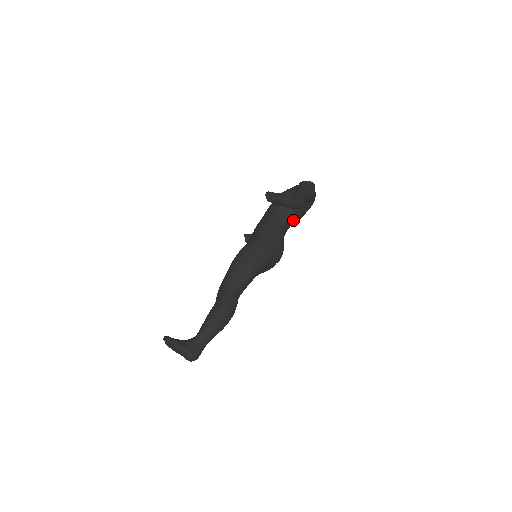
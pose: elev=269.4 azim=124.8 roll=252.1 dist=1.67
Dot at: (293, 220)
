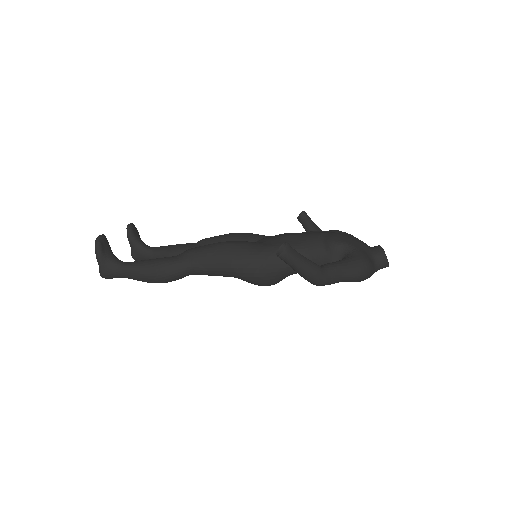
Dot at: occluded
